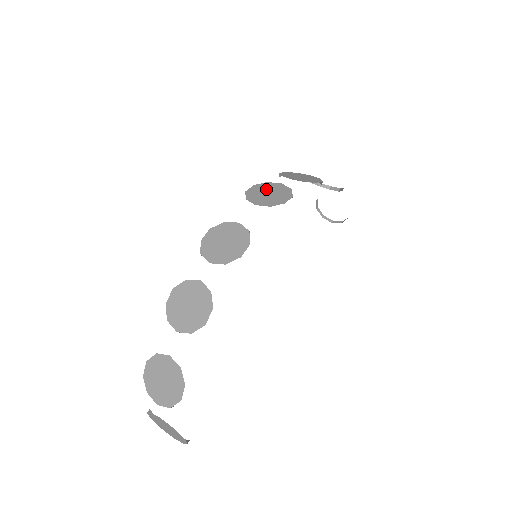
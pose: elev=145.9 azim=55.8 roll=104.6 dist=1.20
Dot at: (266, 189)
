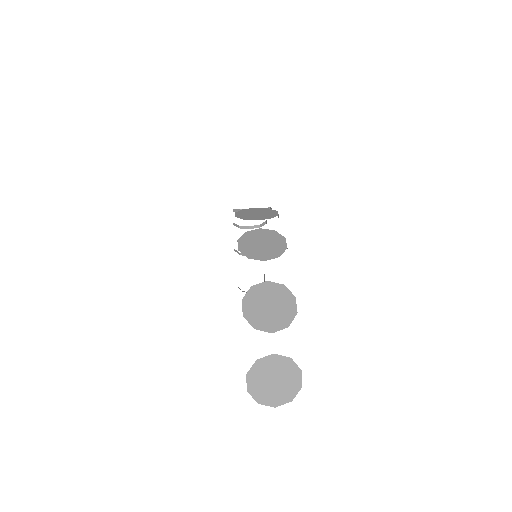
Dot at: occluded
